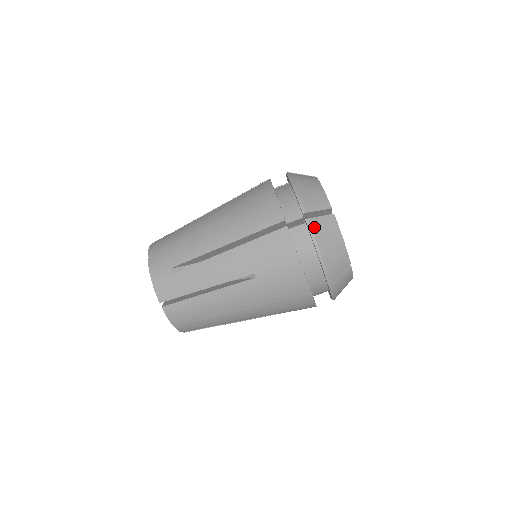
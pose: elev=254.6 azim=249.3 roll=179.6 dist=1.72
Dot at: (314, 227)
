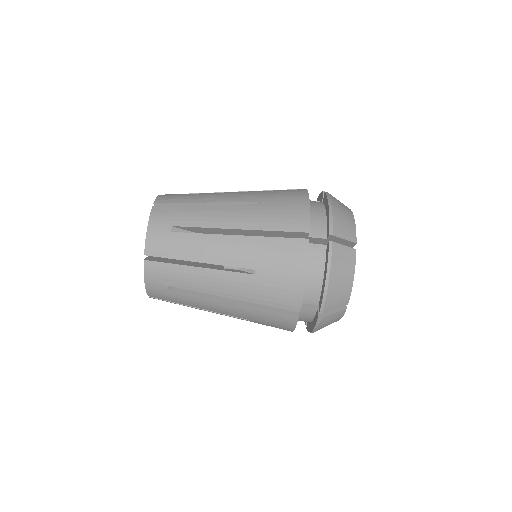
Dot at: (322, 322)
